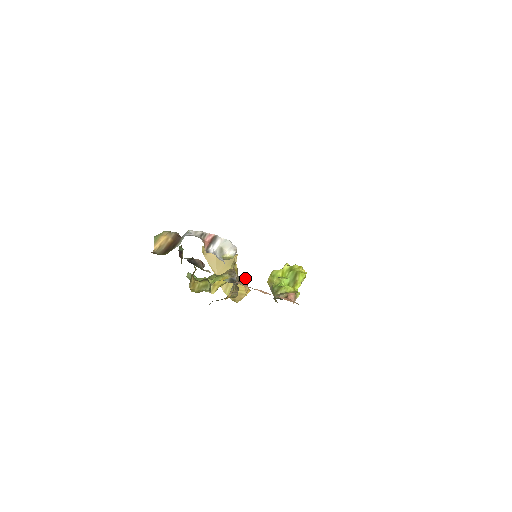
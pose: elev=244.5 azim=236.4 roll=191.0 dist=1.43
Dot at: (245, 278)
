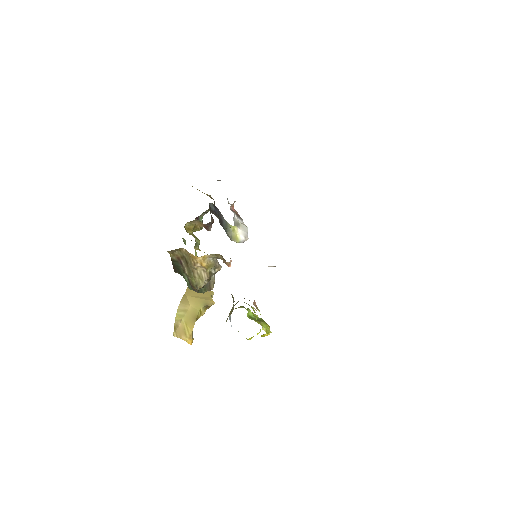
Dot at: occluded
